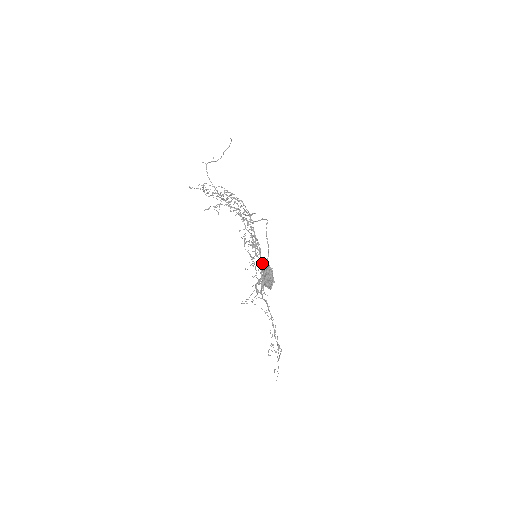
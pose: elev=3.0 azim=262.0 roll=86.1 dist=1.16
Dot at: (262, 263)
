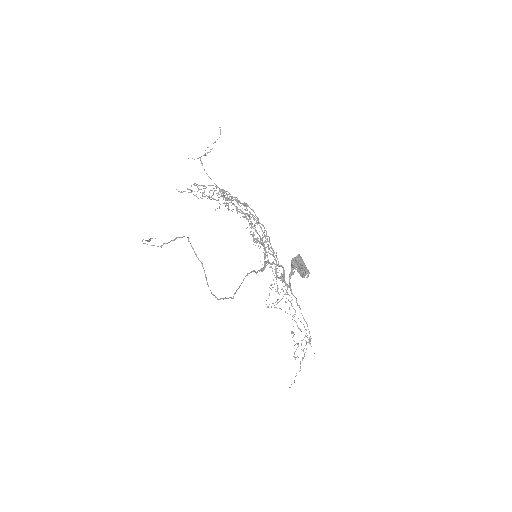
Dot at: occluded
